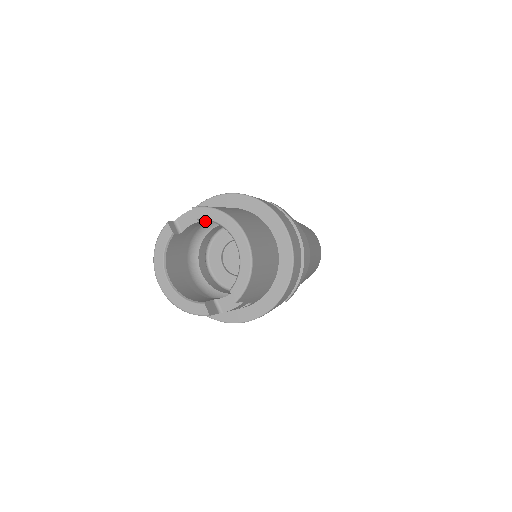
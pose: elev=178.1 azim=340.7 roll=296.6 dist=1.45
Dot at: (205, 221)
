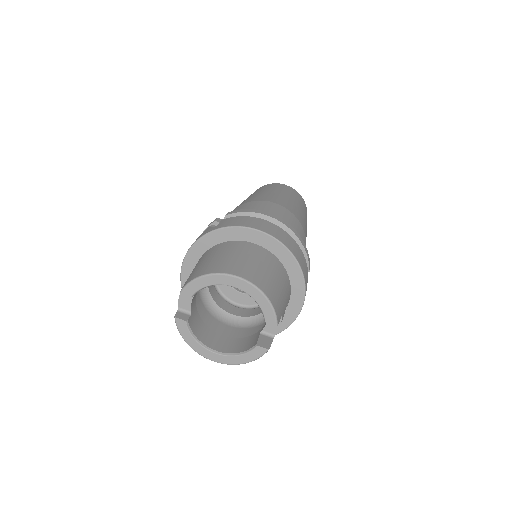
Dot at: occluded
